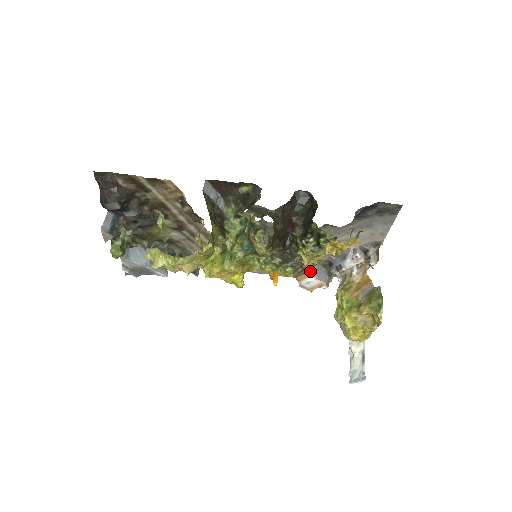
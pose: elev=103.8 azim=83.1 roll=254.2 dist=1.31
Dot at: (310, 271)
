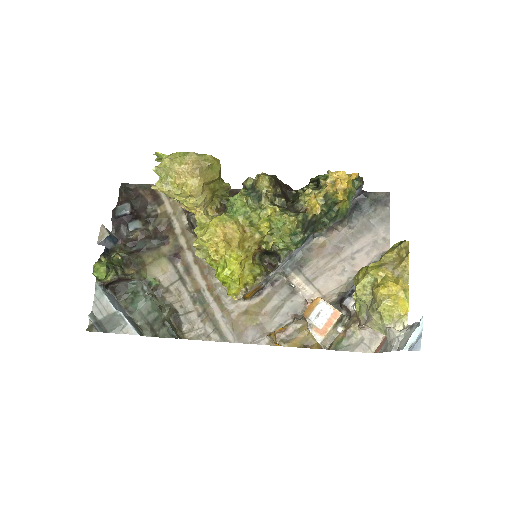
Dot at: (319, 300)
